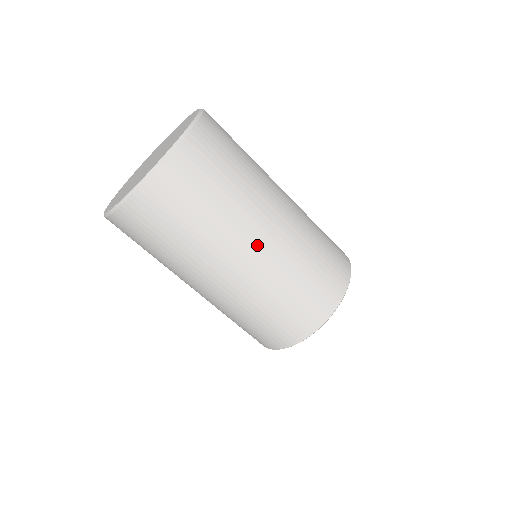
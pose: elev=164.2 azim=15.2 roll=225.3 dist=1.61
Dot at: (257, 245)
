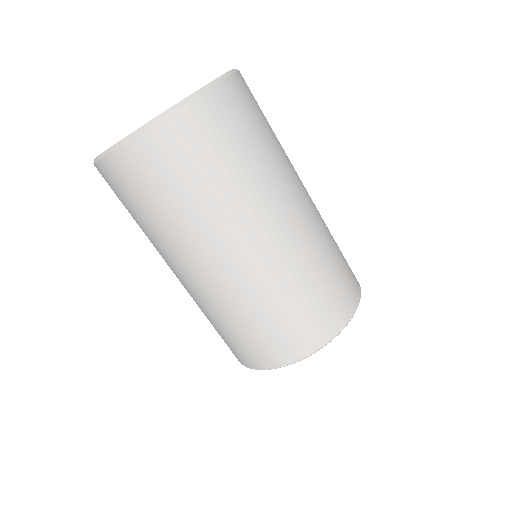
Dot at: (305, 190)
